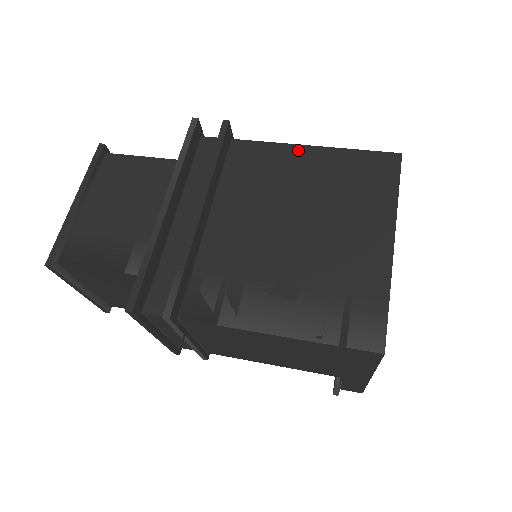
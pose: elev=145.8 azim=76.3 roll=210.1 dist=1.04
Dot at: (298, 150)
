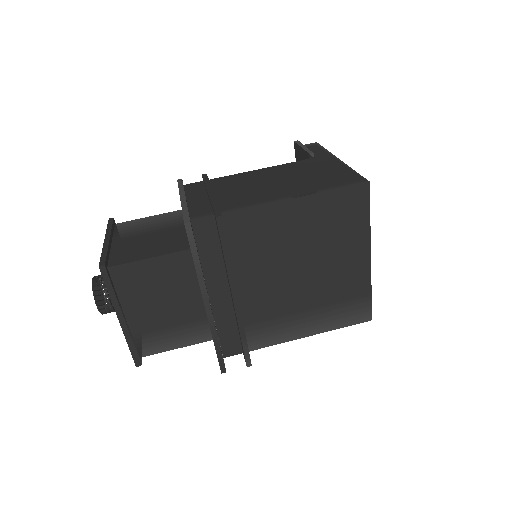
Dot at: (285, 207)
